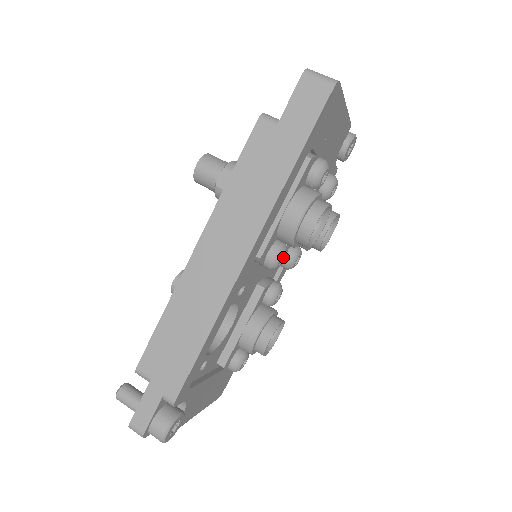
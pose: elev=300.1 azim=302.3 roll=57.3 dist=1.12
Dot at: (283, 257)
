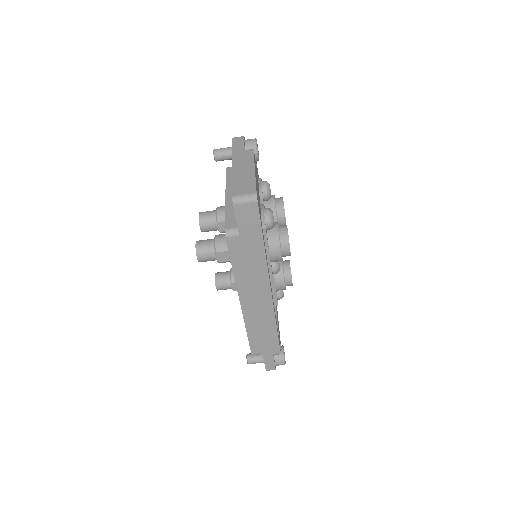
Dot at: occluded
